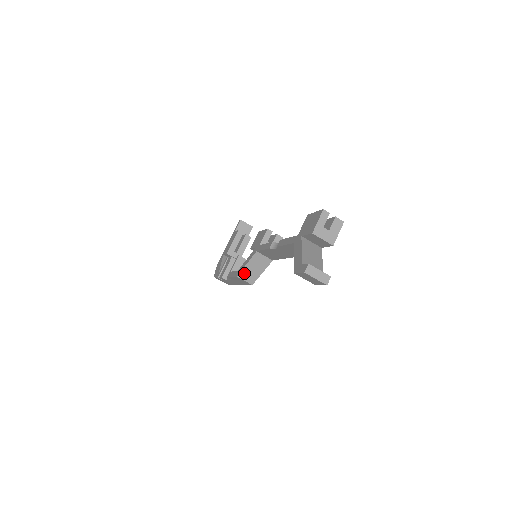
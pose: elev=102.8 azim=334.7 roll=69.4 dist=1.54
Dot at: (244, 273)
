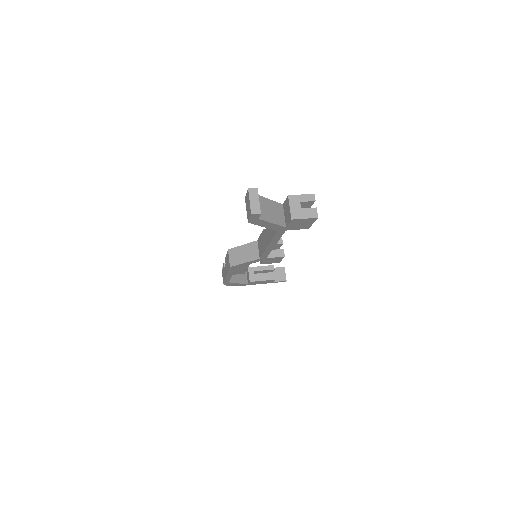
Dot at: (235, 251)
